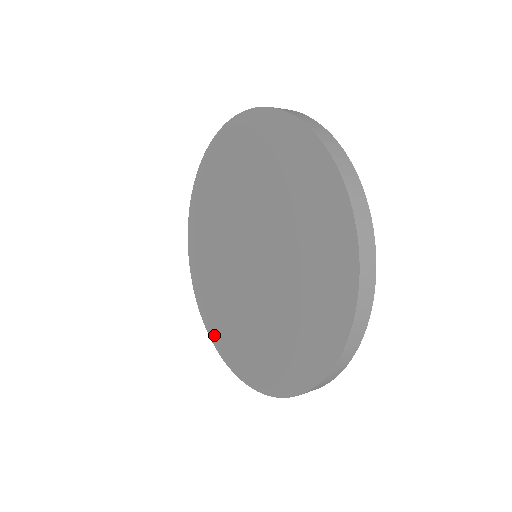
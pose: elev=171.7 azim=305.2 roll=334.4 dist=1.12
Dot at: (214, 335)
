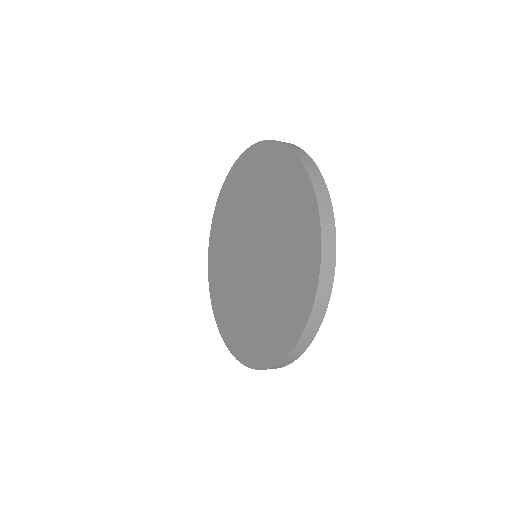
Dot at: (228, 339)
